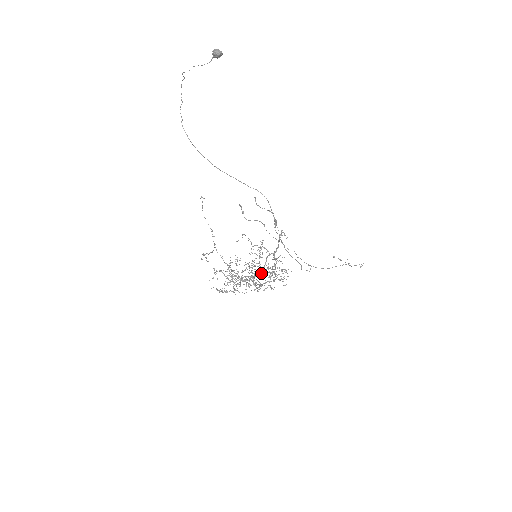
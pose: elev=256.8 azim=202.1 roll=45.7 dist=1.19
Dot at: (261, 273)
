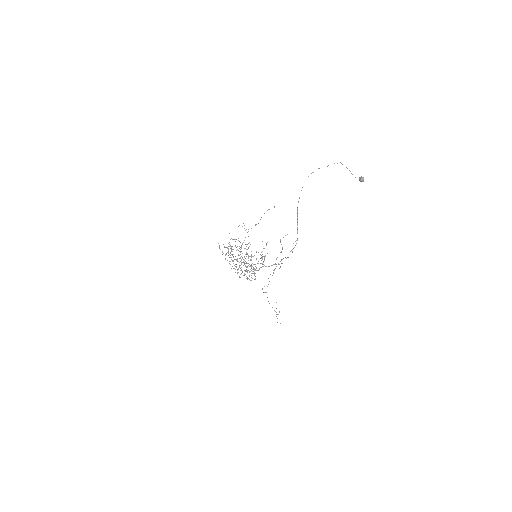
Dot at: occluded
